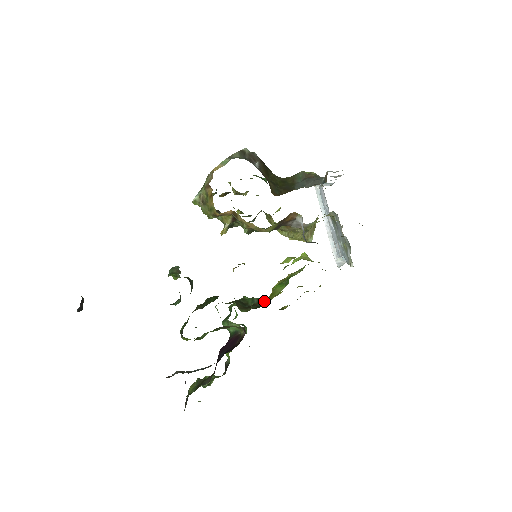
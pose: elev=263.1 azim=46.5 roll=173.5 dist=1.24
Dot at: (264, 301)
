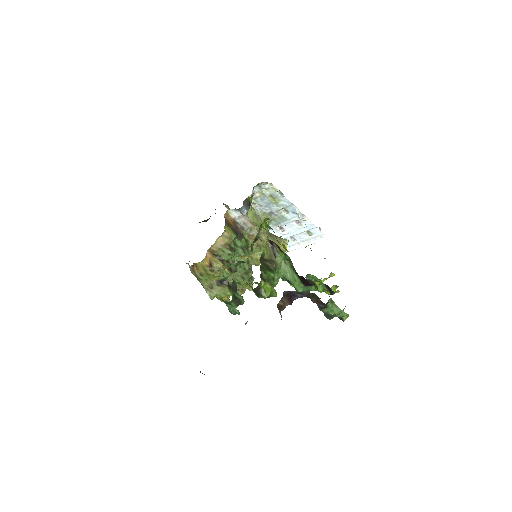
Dot at: occluded
